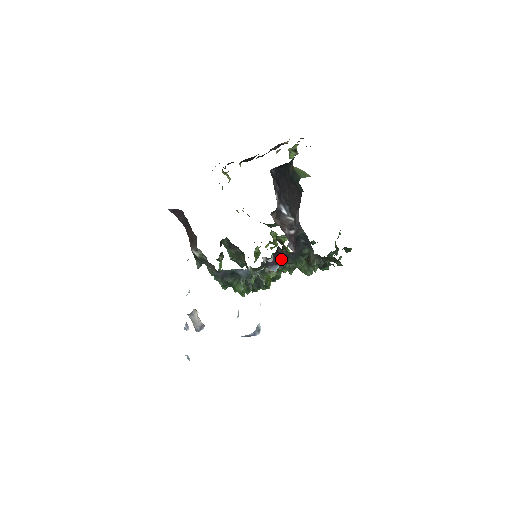
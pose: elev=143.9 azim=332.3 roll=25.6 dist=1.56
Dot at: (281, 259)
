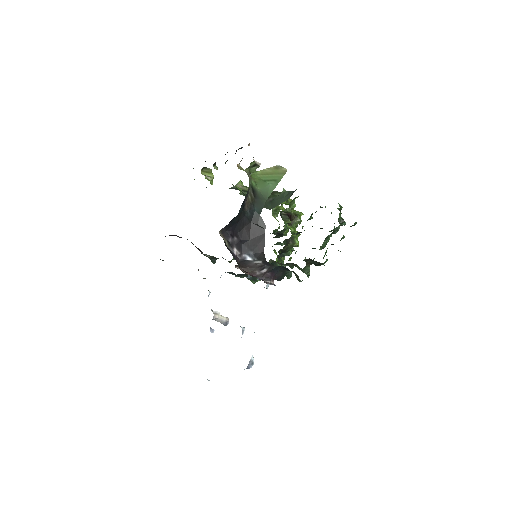
Dot at: occluded
